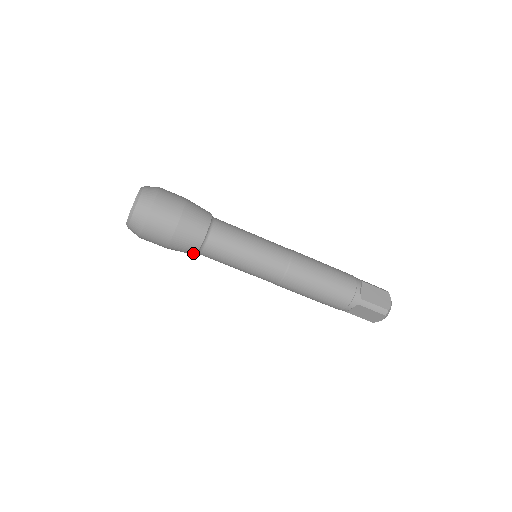
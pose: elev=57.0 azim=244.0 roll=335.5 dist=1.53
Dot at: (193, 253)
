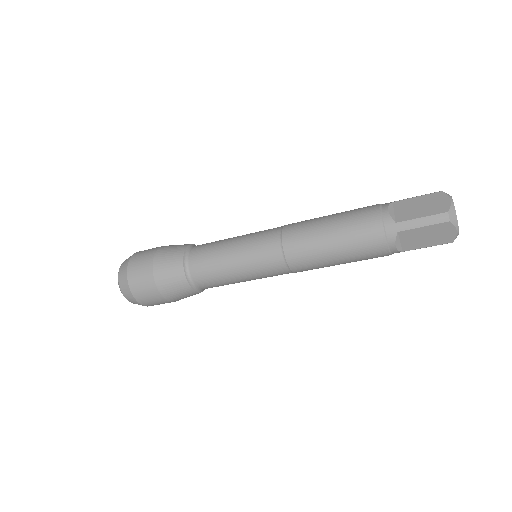
Dot at: occluded
